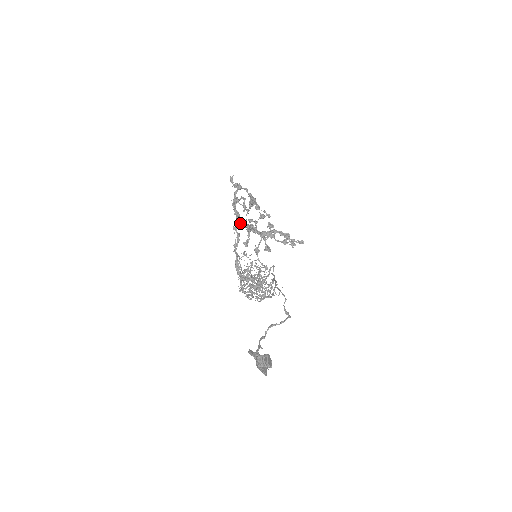
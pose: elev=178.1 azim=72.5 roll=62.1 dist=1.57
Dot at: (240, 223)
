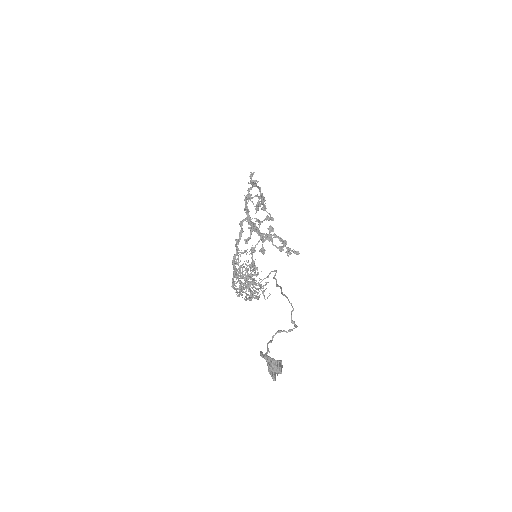
Dot at: (249, 220)
